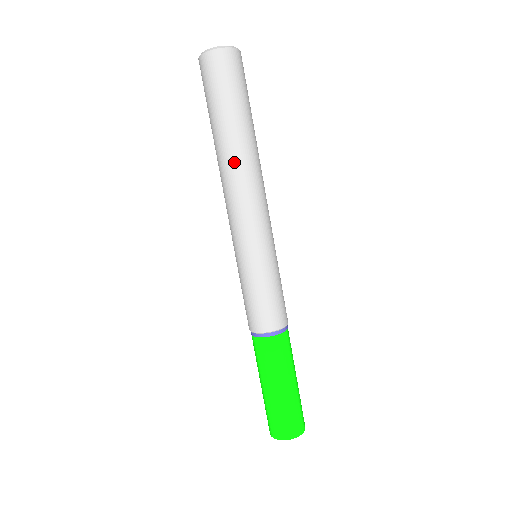
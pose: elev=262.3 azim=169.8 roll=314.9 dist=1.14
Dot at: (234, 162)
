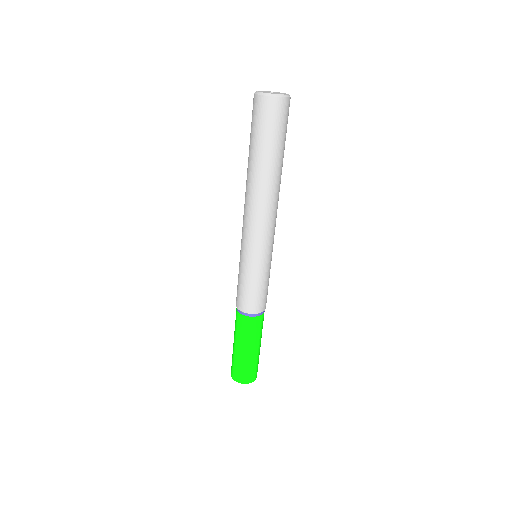
Dot at: (255, 188)
